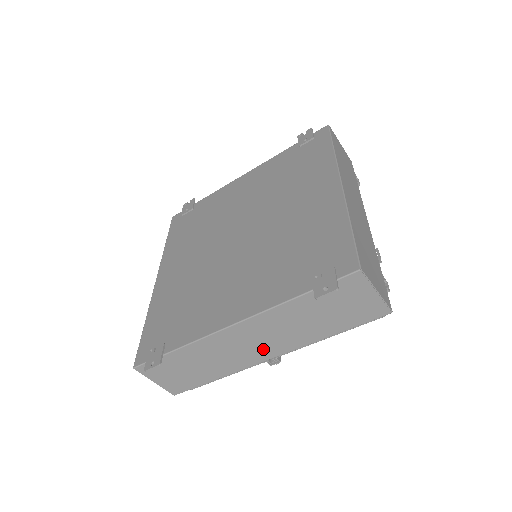
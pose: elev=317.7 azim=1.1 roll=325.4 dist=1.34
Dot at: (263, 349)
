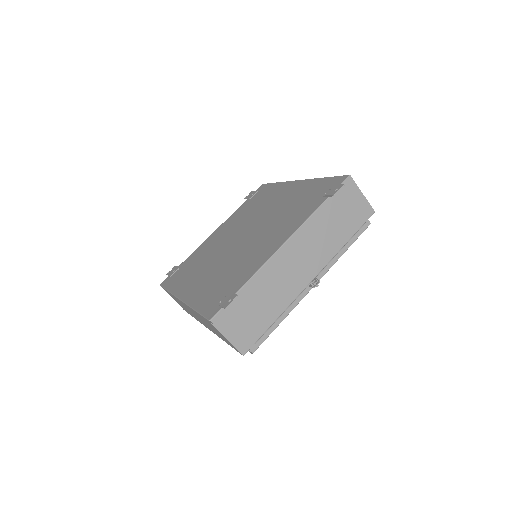
Dot at: (306, 268)
